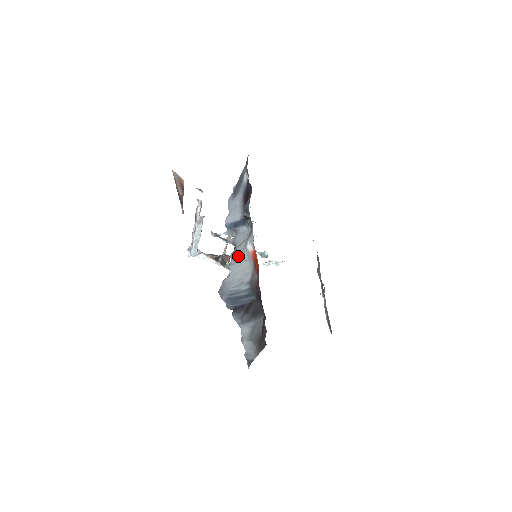
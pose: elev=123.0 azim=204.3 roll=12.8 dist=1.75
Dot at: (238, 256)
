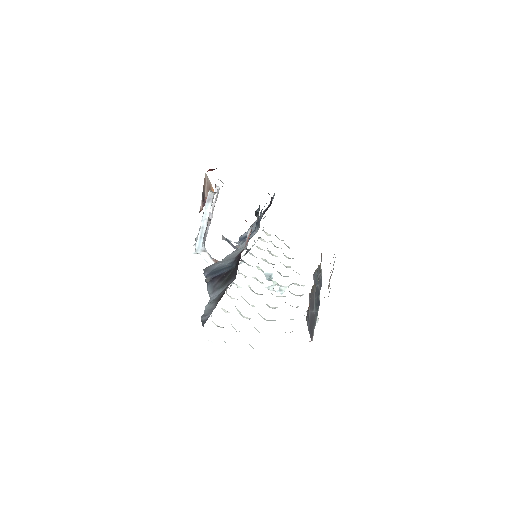
Dot at: occluded
